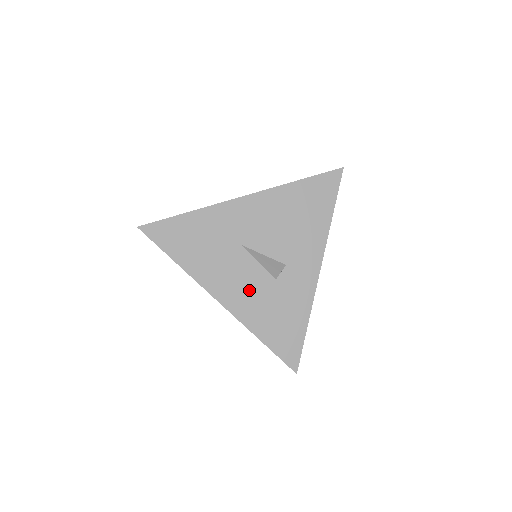
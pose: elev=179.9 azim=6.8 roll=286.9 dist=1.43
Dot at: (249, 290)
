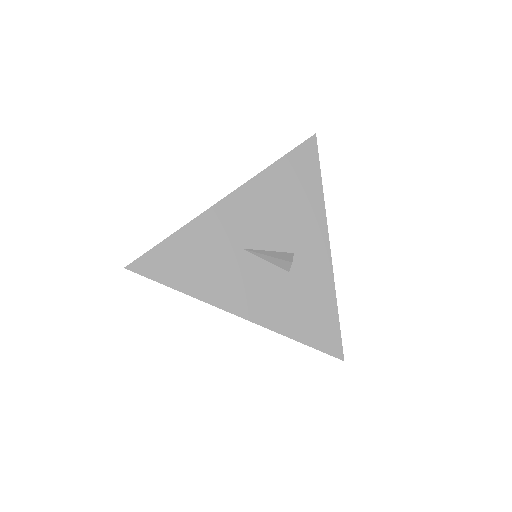
Dot at: (266, 293)
